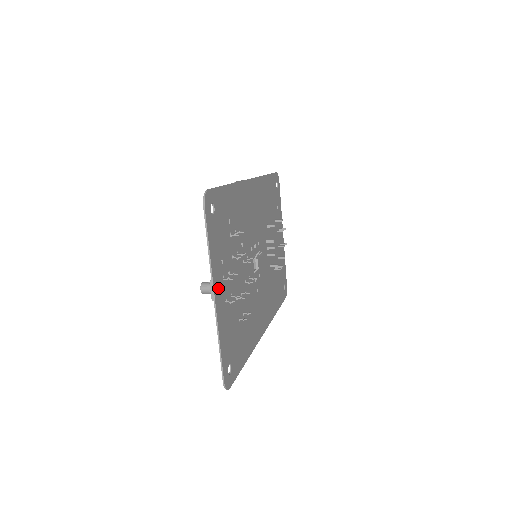
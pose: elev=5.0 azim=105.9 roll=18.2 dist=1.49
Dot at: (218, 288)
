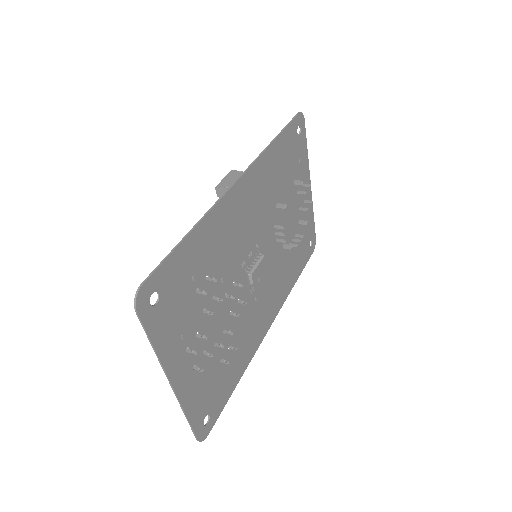
Dot at: (177, 369)
